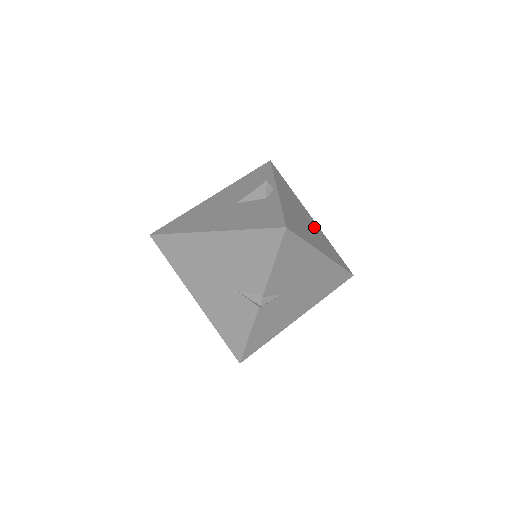
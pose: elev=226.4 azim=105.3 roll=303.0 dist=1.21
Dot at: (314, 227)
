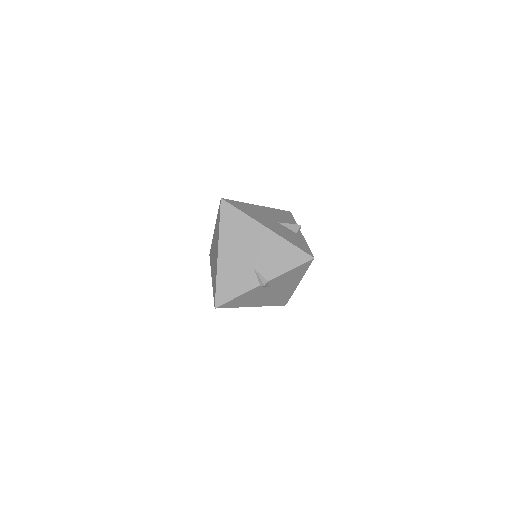
Dot at: occluded
